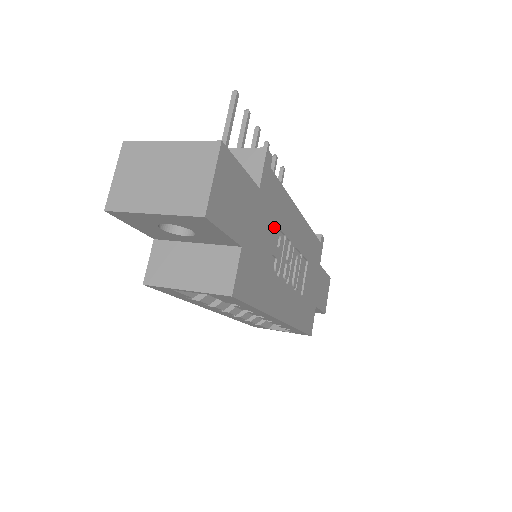
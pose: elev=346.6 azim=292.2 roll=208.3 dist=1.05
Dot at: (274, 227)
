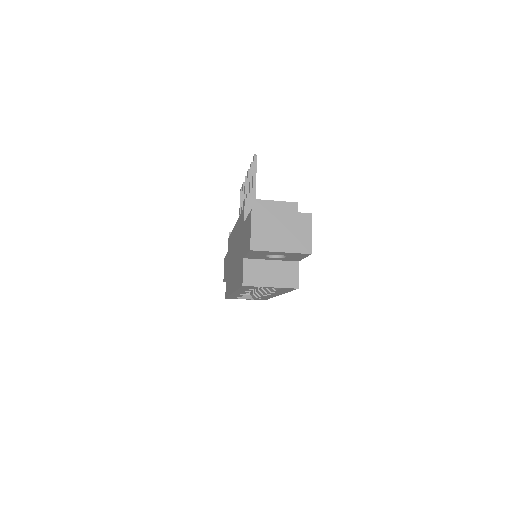
Dot at: occluded
